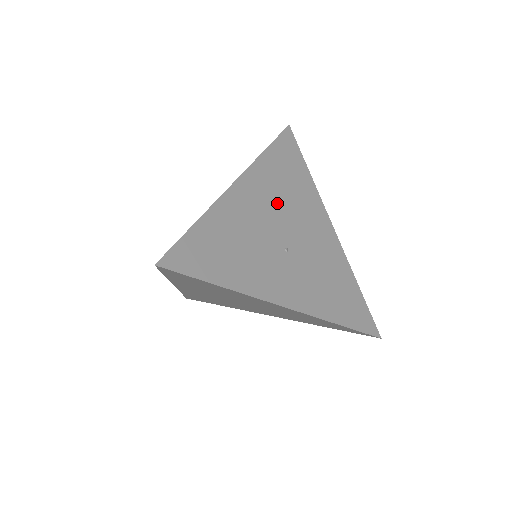
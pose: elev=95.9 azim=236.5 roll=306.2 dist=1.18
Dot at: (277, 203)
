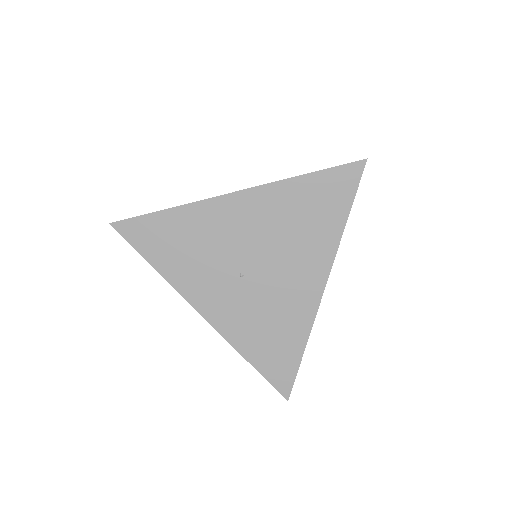
Dot at: (269, 232)
